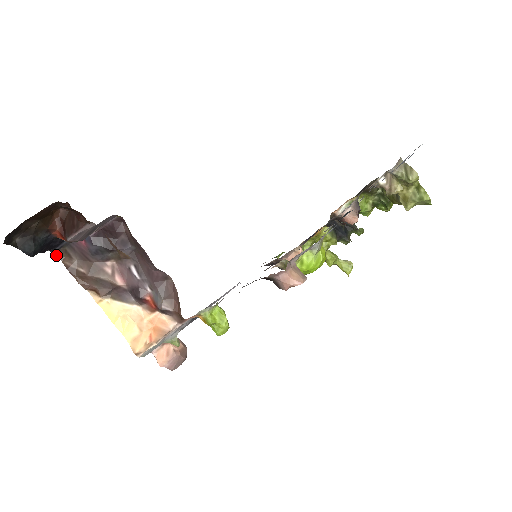
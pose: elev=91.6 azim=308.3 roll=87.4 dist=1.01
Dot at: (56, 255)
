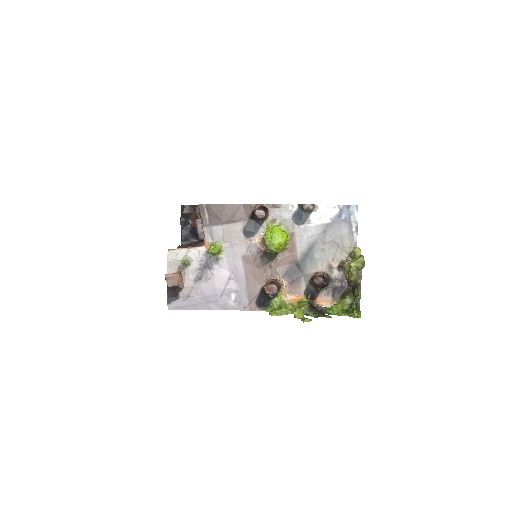
Dot at: occluded
